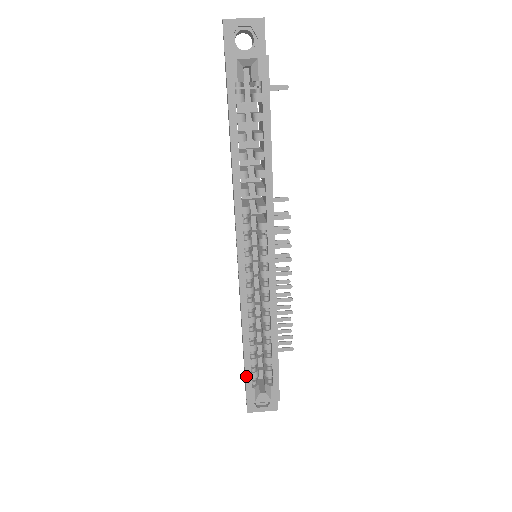
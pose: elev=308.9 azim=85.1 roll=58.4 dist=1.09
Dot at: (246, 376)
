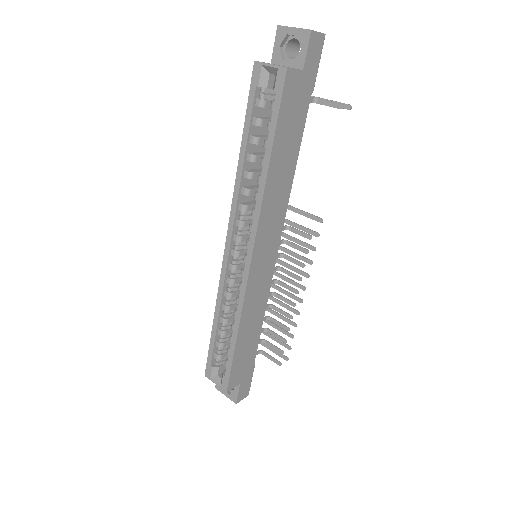
Dot at: (209, 352)
